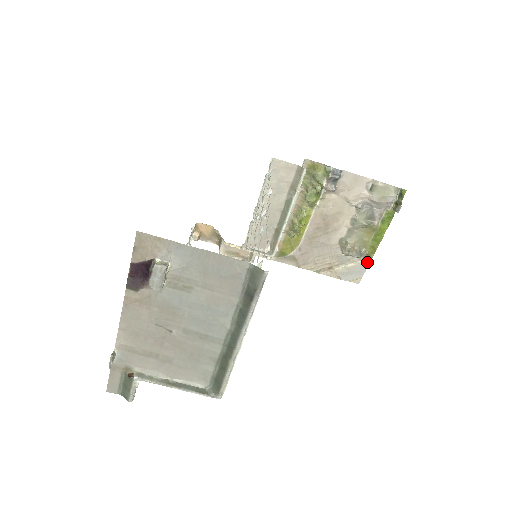
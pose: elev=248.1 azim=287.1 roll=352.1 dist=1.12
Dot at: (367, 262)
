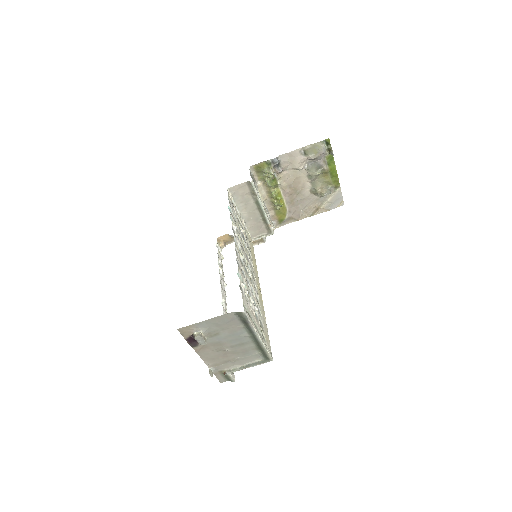
Dot at: (339, 191)
